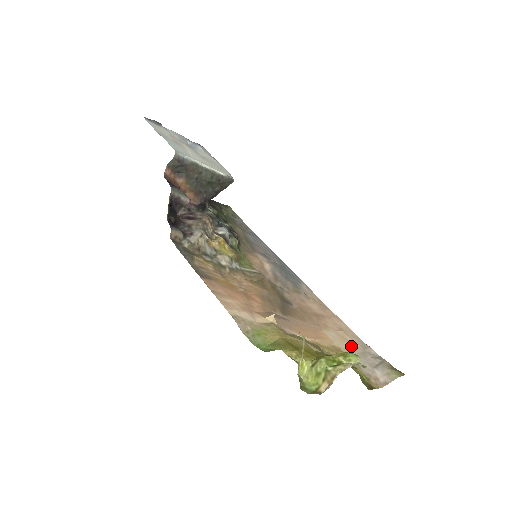
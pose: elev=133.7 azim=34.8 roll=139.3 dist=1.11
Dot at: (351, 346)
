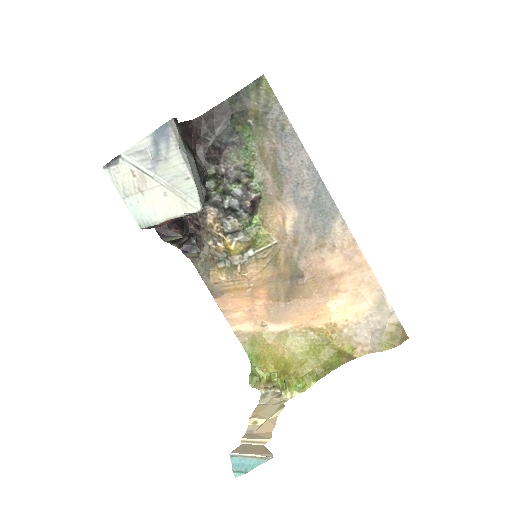
Dot at: (357, 311)
